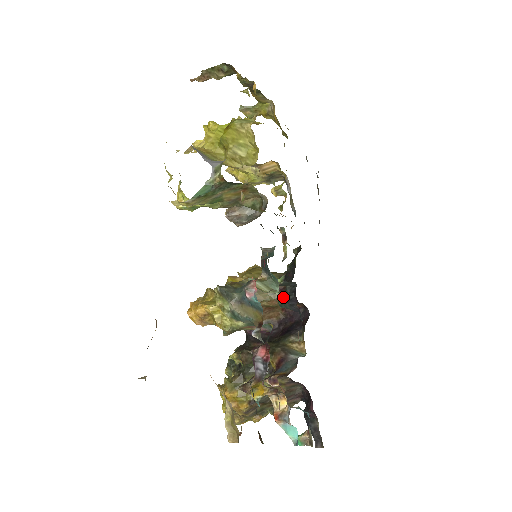
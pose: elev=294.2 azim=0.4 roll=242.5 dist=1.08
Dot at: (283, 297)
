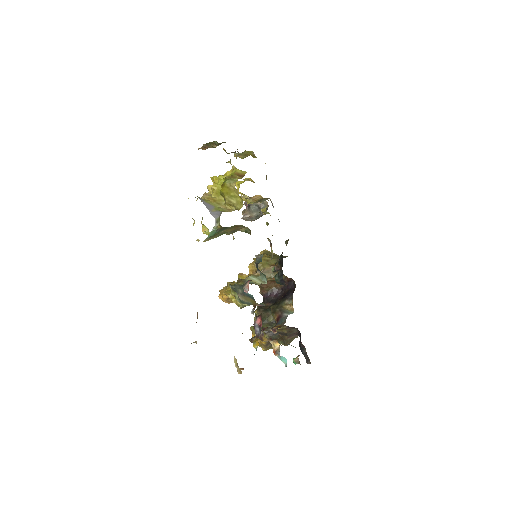
Dot at: (277, 278)
